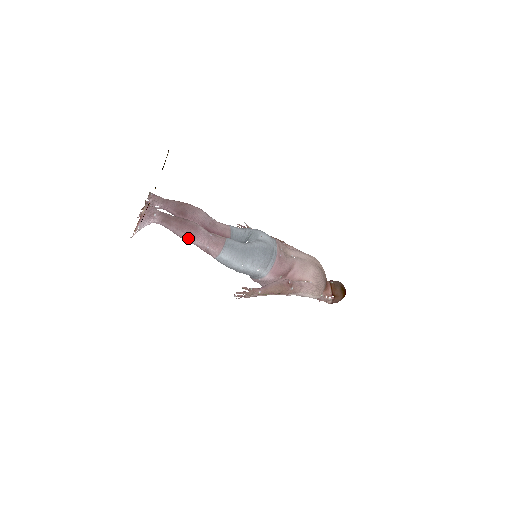
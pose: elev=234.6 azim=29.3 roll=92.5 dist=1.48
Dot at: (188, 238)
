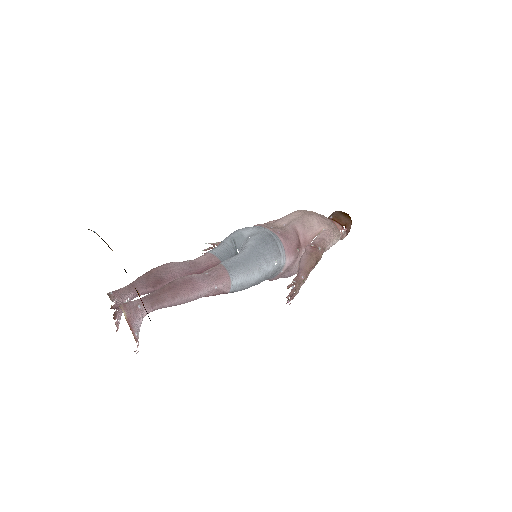
Dot at: (191, 297)
